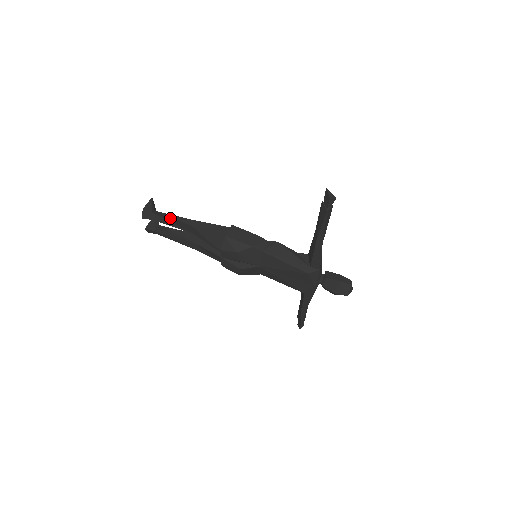
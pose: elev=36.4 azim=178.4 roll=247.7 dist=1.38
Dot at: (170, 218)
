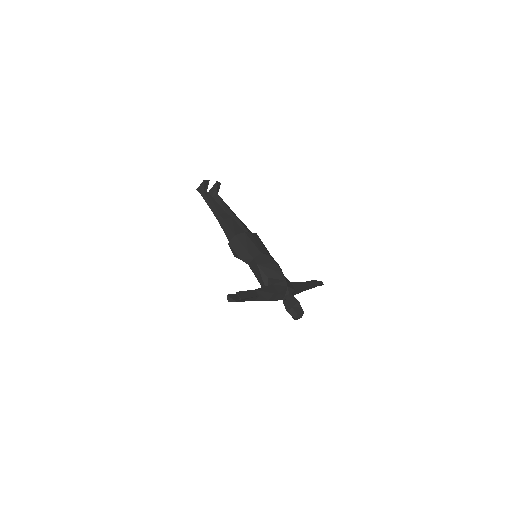
Dot at: (209, 205)
